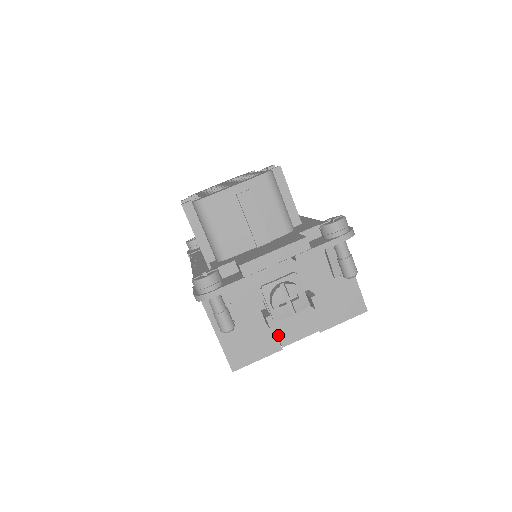
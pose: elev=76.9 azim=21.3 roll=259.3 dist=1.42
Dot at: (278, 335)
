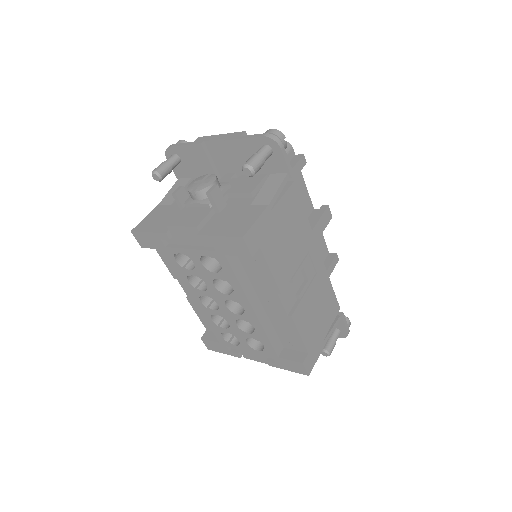
Dot at: (175, 217)
